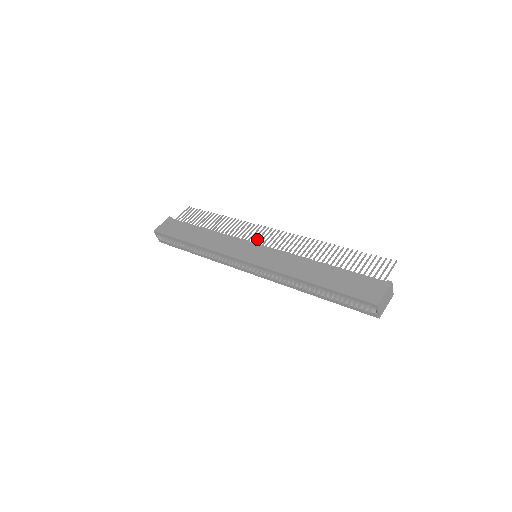
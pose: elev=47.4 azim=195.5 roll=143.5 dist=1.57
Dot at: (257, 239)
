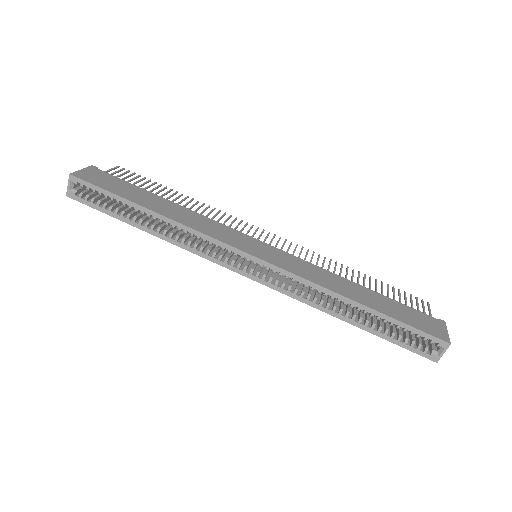
Dot at: (252, 235)
